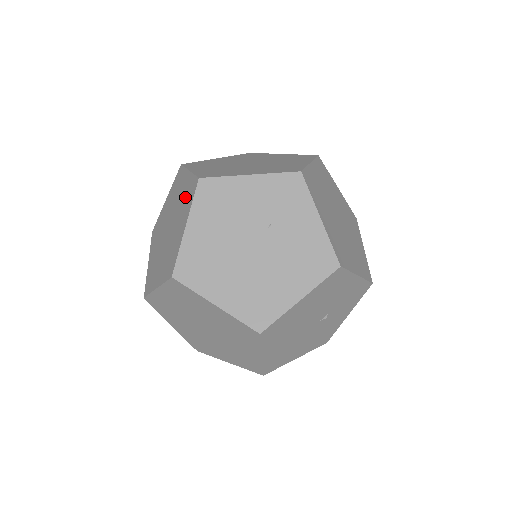
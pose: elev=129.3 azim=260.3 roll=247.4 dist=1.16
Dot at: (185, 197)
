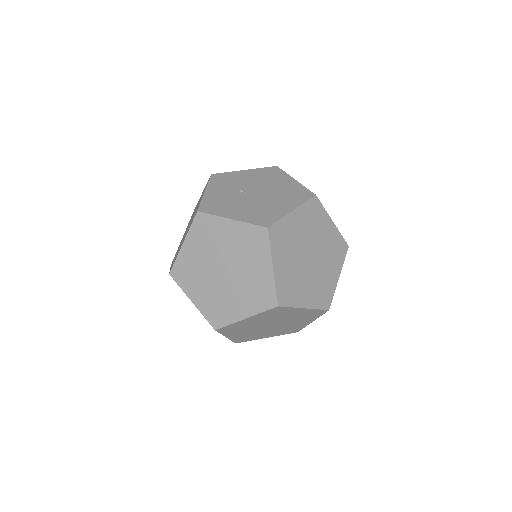
Dot at: occluded
